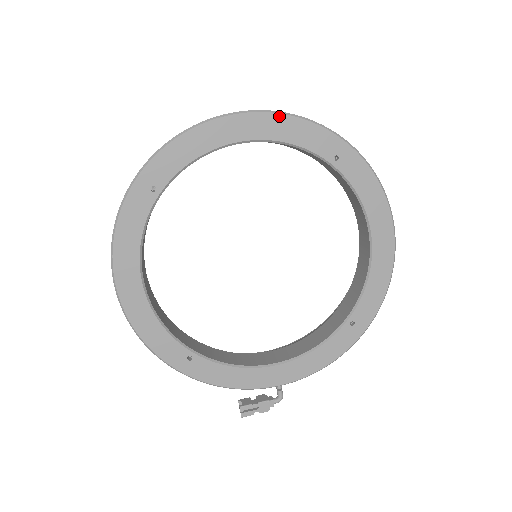
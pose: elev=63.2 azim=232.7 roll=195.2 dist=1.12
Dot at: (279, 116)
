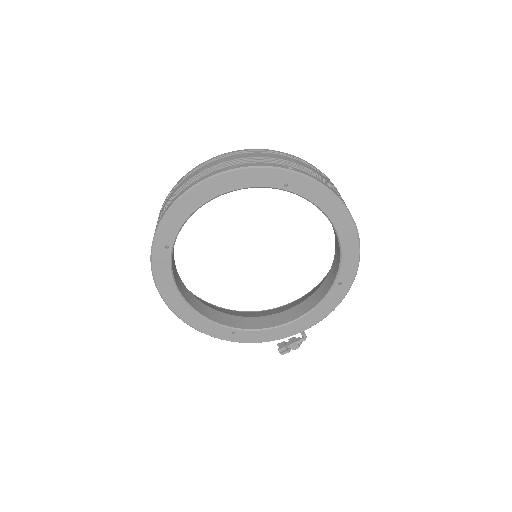
Dot at: (232, 173)
